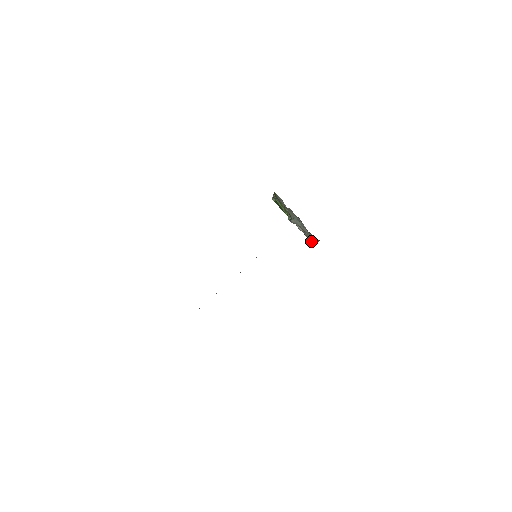
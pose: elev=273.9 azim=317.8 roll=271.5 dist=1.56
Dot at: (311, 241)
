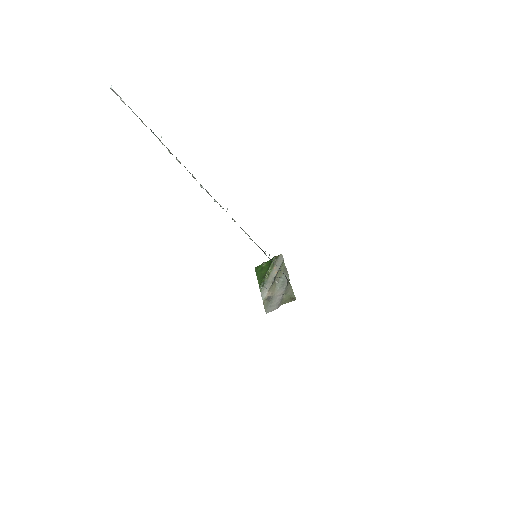
Dot at: (267, 309)
